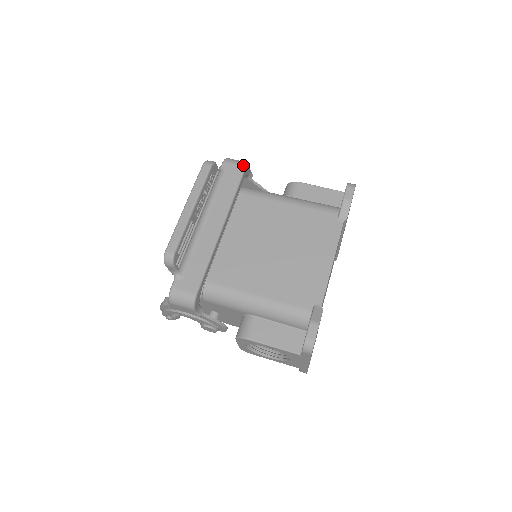
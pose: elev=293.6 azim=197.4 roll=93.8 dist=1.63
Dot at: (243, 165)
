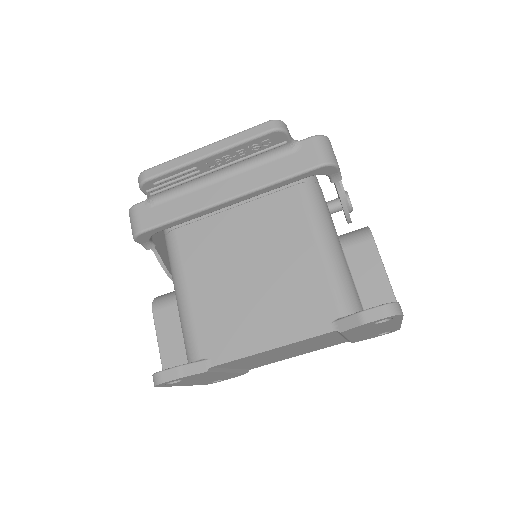
Dot at: (322, 161)
